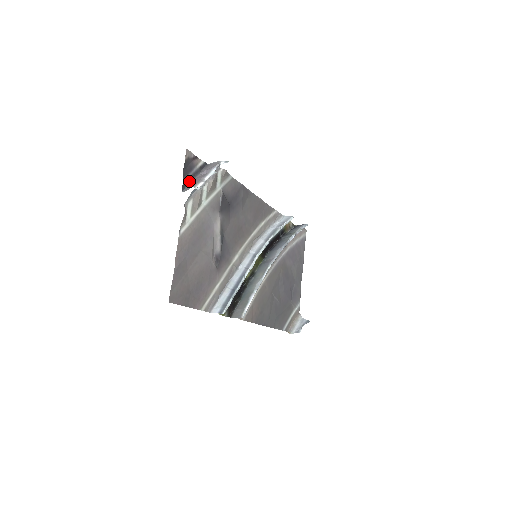
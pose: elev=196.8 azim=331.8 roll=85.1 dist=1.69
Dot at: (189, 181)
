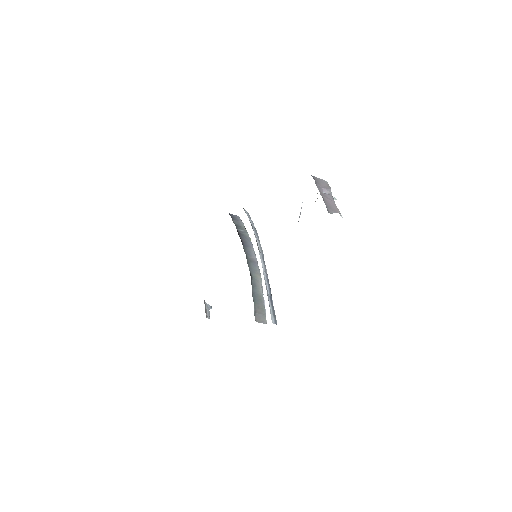
Dot at: (324, 198)
